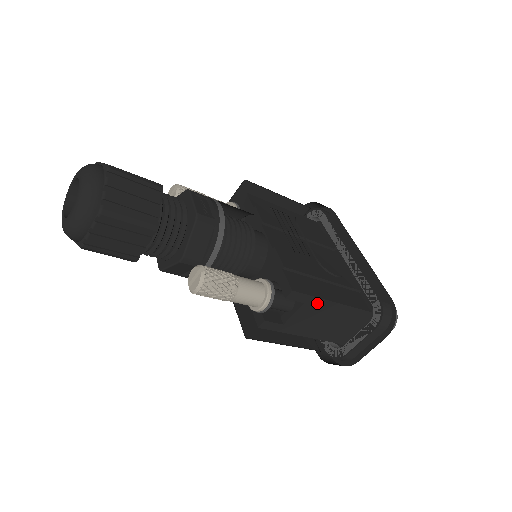
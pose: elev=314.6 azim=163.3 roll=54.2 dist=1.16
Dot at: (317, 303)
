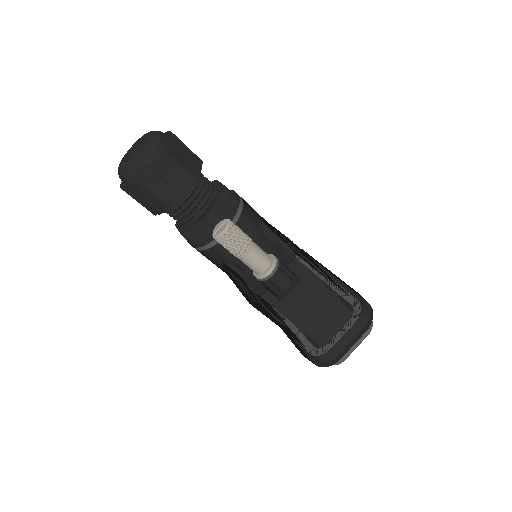
Dot at: (311, 283)
